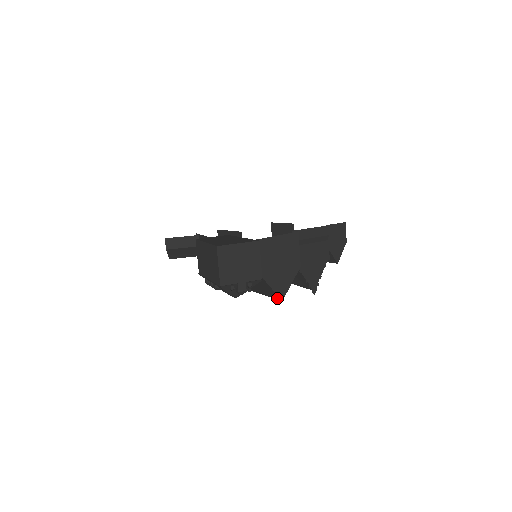
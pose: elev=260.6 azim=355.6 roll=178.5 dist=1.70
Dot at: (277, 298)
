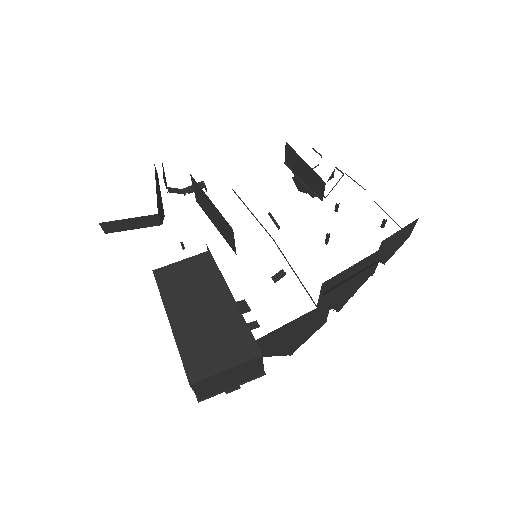
Dot at: occluded
